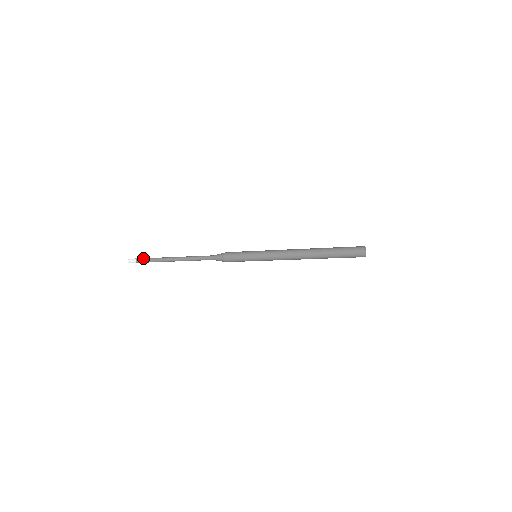
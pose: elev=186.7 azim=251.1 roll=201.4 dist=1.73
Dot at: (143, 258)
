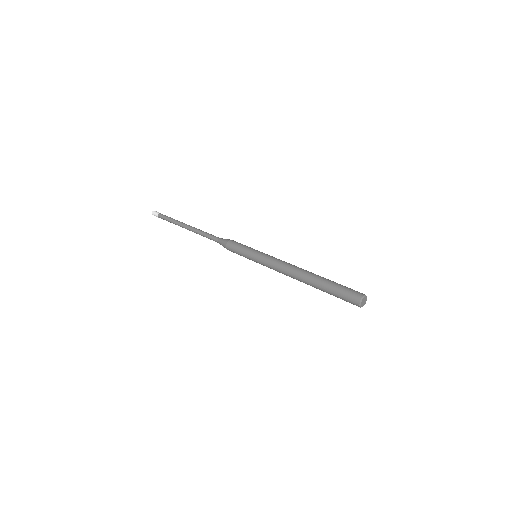
Dot at: (162, 218)
